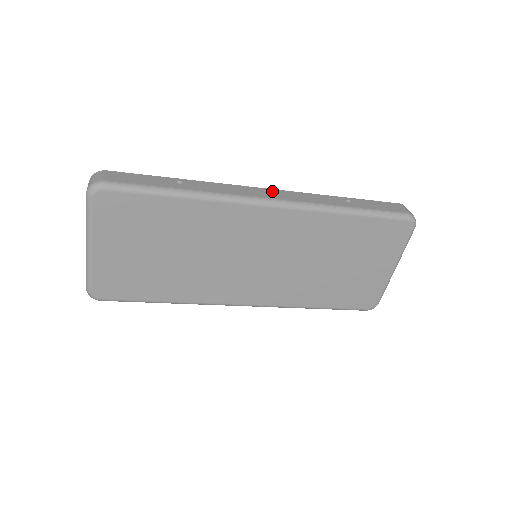
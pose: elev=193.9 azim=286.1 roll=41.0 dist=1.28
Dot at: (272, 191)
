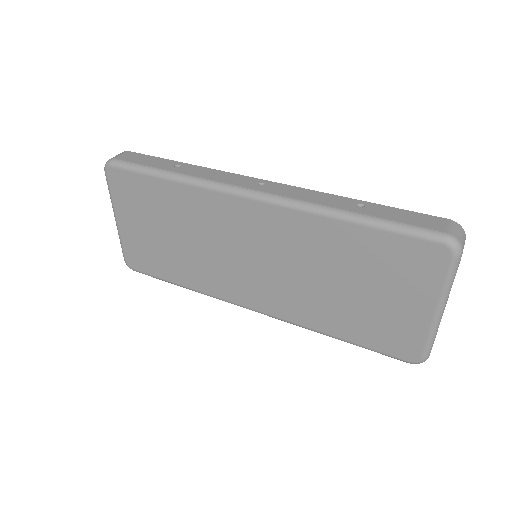
Dot at: (268, 183)
